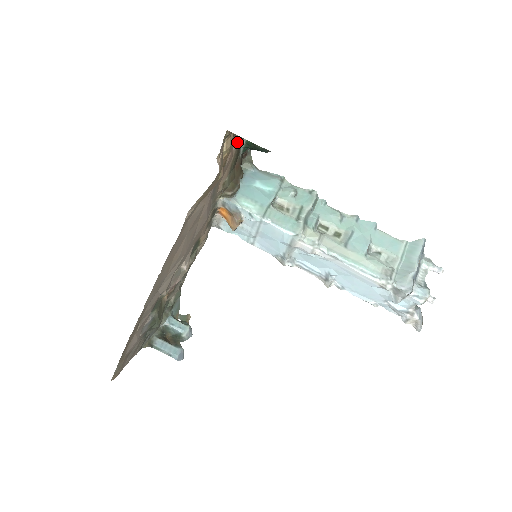
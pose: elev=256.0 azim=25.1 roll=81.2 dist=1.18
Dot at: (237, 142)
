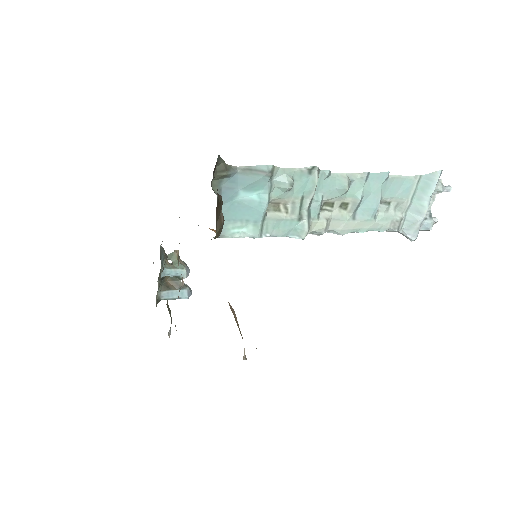
Dot at: occluded
